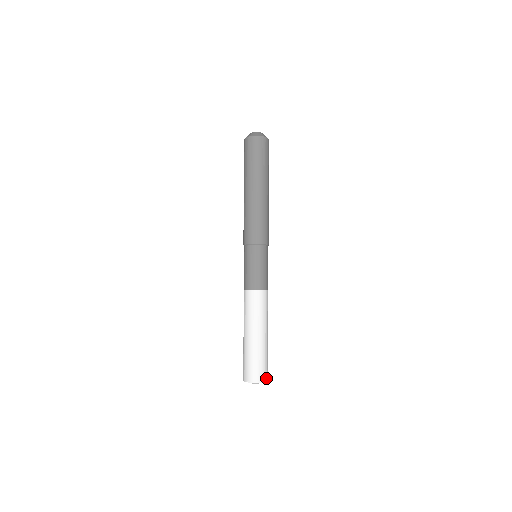
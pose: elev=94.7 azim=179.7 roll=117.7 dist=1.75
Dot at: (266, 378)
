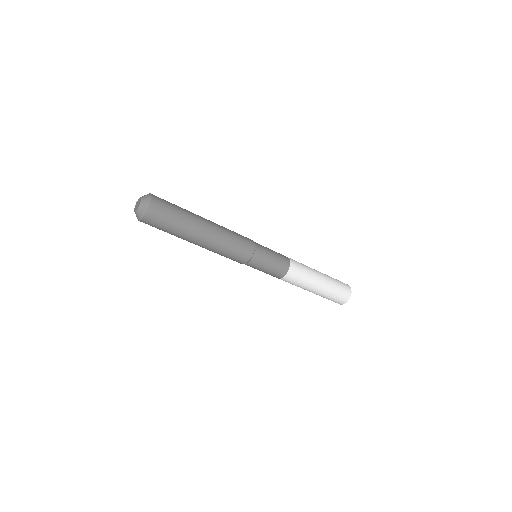
Dot at: (348, 296)
